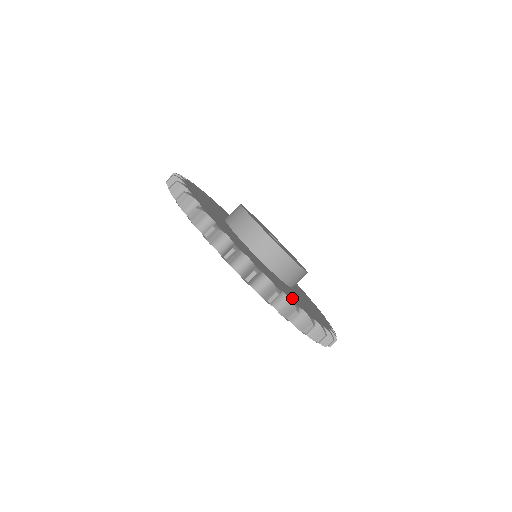
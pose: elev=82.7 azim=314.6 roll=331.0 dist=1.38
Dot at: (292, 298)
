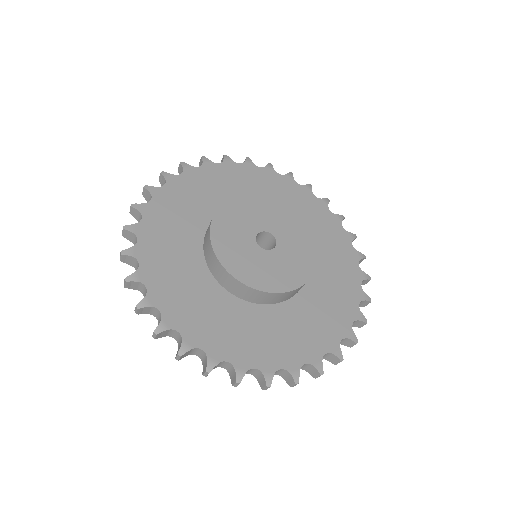
Dot at: (246, 354)
